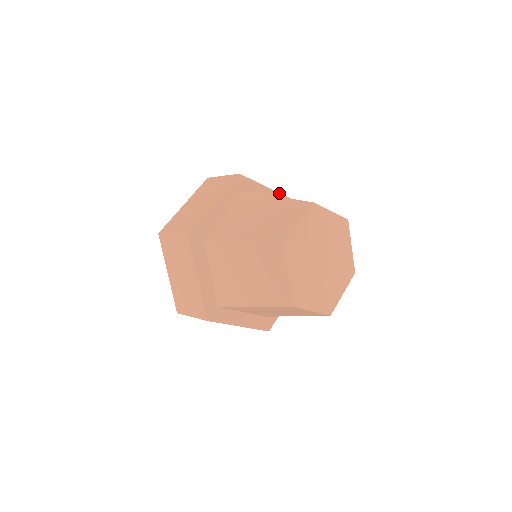
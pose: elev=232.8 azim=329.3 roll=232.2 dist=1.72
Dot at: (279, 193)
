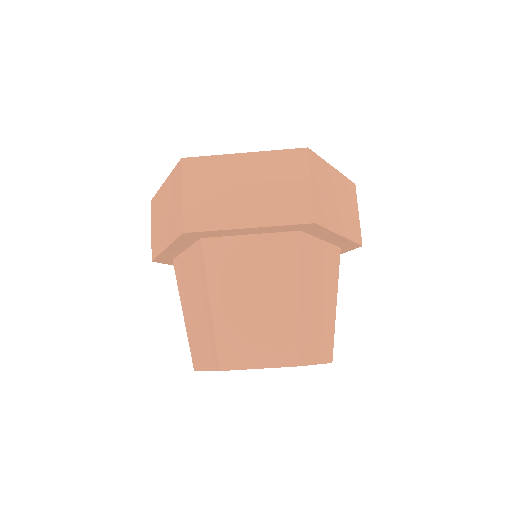
Dot at: (274, 226)
